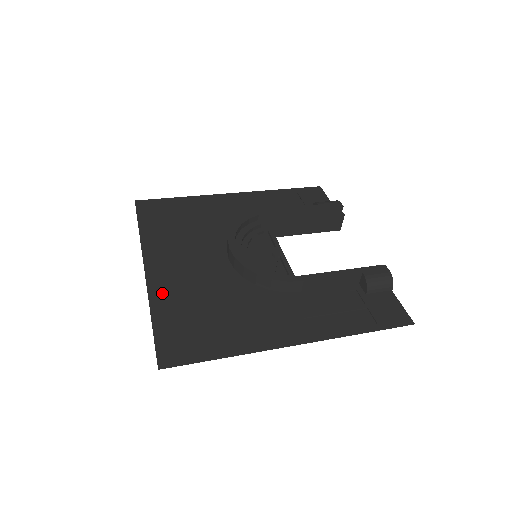
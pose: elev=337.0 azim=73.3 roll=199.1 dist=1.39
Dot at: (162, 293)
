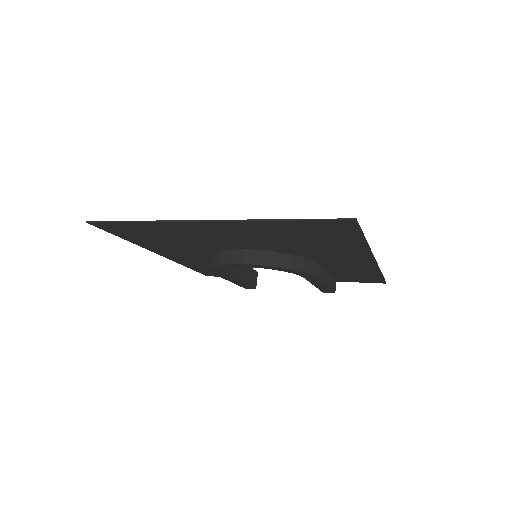
Dot at: (253, 224)
